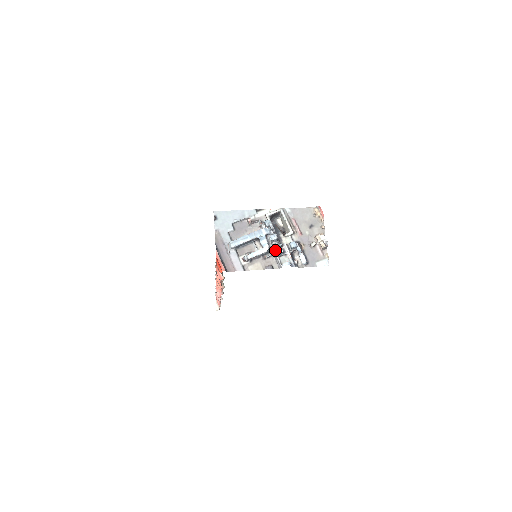
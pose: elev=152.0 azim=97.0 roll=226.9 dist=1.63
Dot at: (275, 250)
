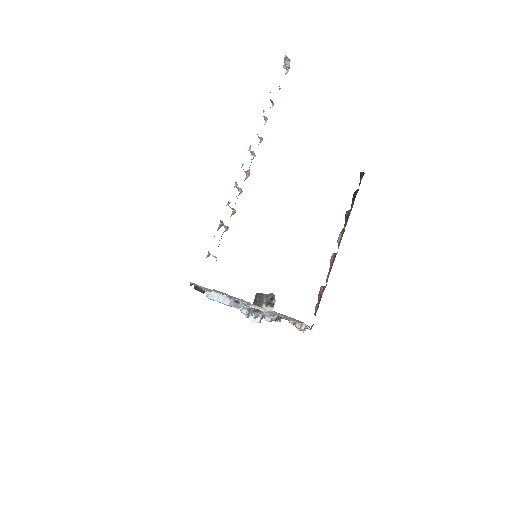
Dot at: occluded
